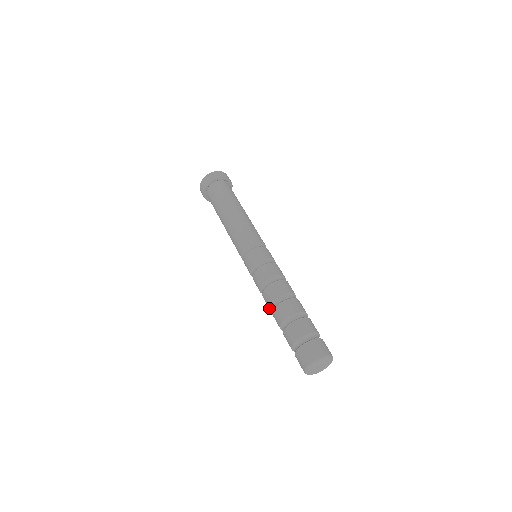
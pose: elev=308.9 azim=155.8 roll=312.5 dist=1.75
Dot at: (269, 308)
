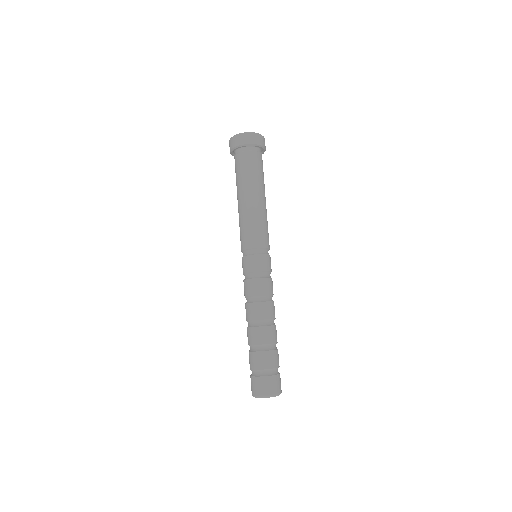
Dot at: occluded
